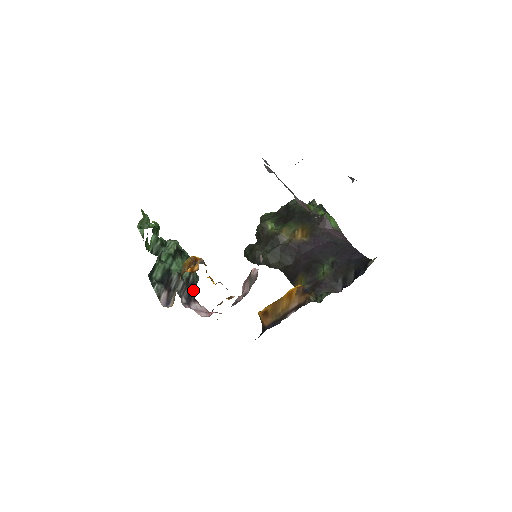
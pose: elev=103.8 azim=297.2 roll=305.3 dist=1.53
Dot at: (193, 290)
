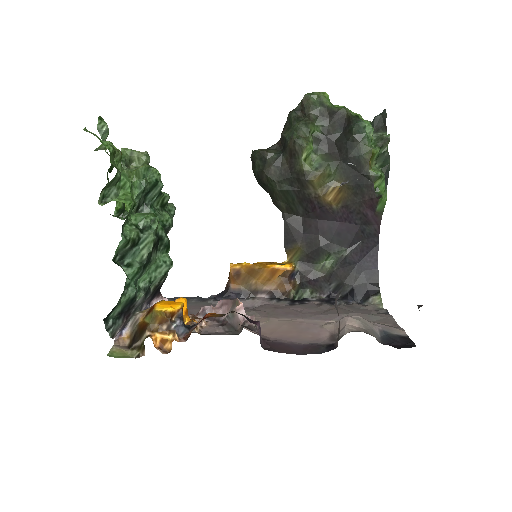
Dot at: (159, 288)
